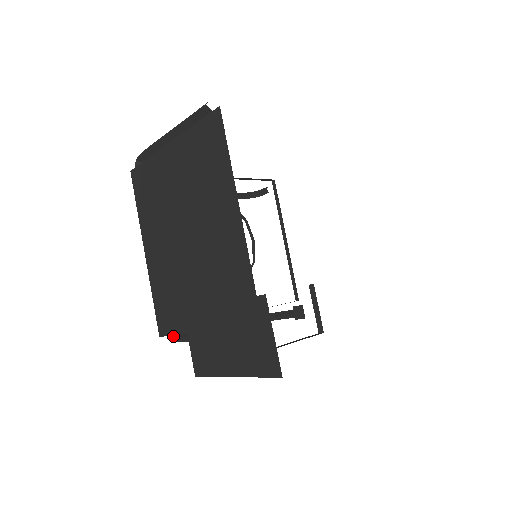
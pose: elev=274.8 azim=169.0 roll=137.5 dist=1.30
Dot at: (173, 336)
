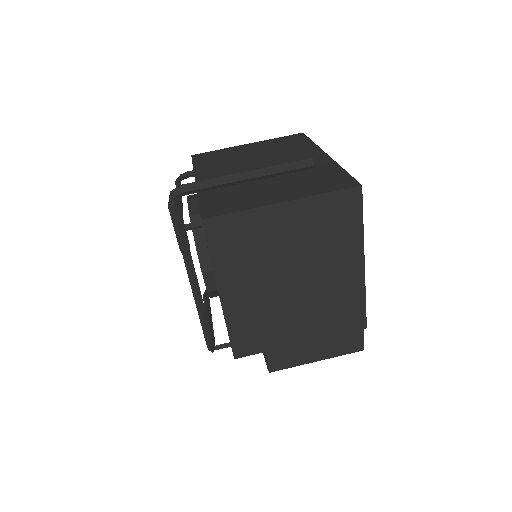
Dot at: (214, 349)
